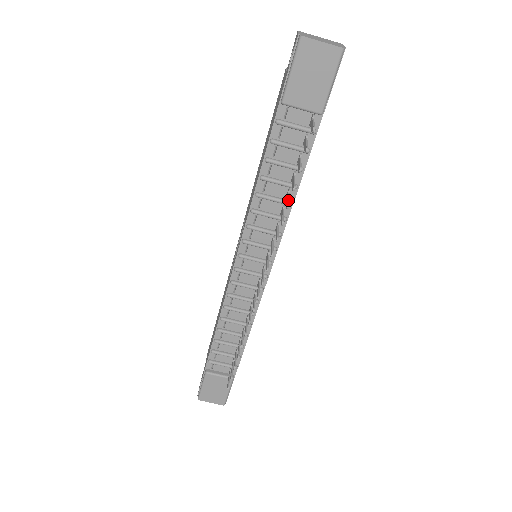
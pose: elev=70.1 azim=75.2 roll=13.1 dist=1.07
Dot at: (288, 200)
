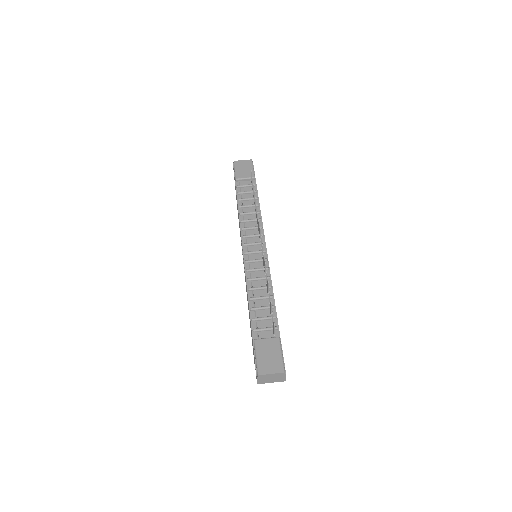
Dot at: (255, 200)
